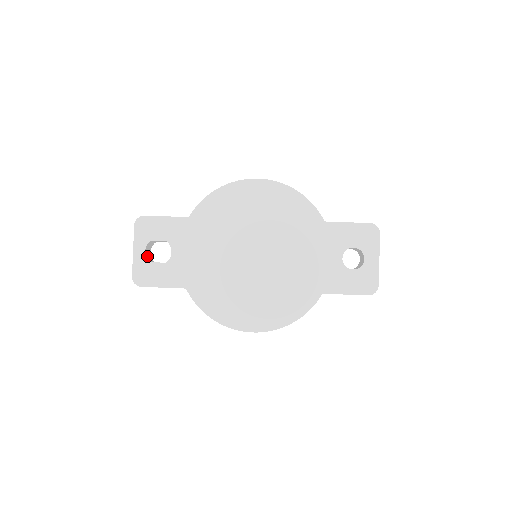
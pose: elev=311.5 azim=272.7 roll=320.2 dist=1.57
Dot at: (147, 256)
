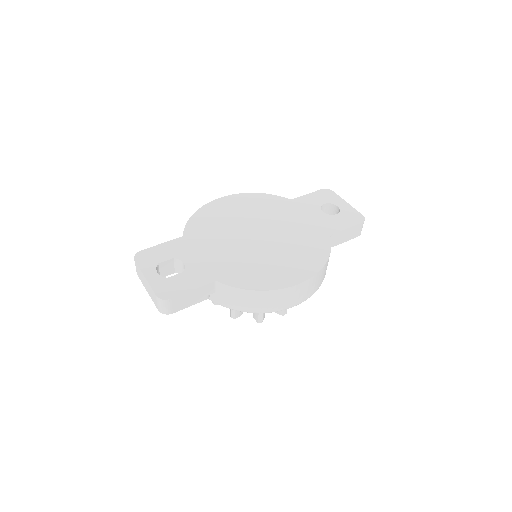
Dot at: occluded
